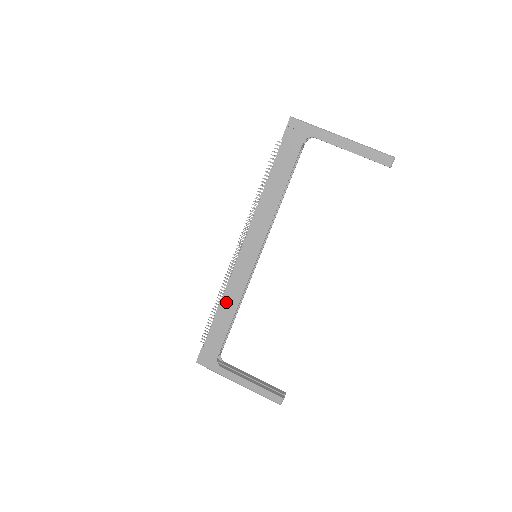
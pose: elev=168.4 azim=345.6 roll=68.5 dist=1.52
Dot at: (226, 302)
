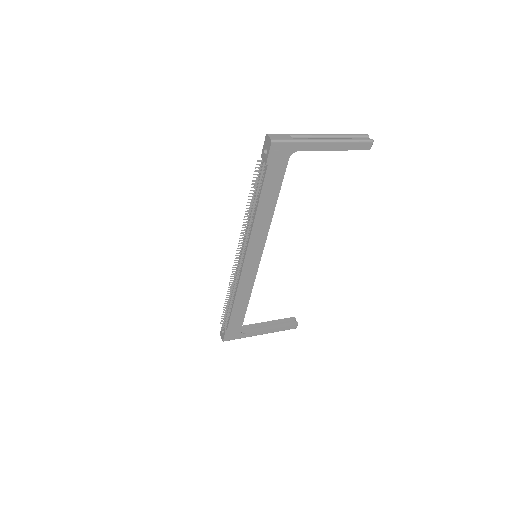
Dot at: (239, 298)
